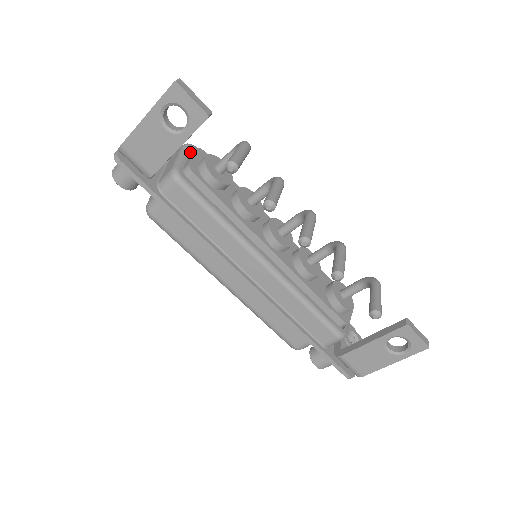
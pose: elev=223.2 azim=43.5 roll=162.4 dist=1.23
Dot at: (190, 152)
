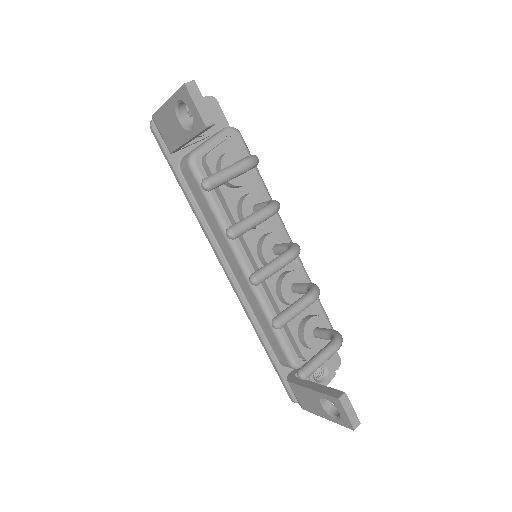
Dot at: occluded
